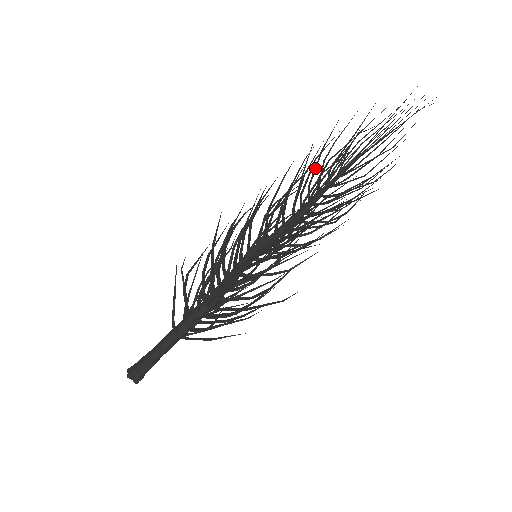
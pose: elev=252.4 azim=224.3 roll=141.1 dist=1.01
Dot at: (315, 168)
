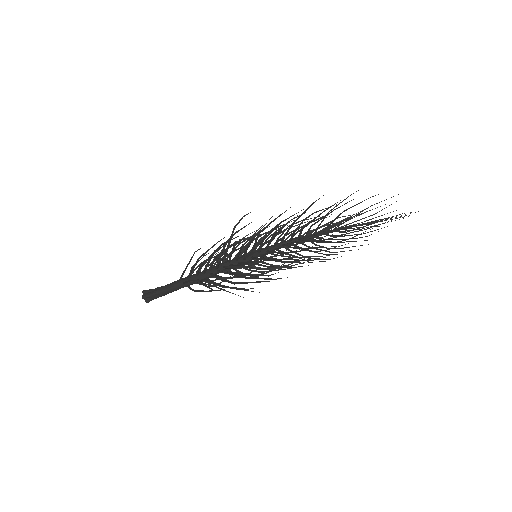
Dot at: (323, 233)
